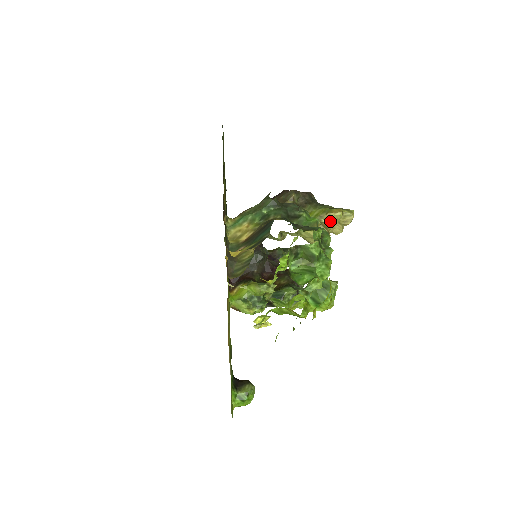
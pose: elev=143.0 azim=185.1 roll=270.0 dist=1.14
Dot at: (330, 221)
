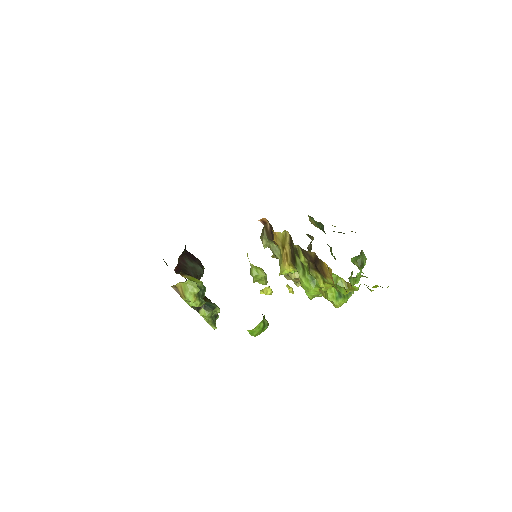
Dot at: occluded
